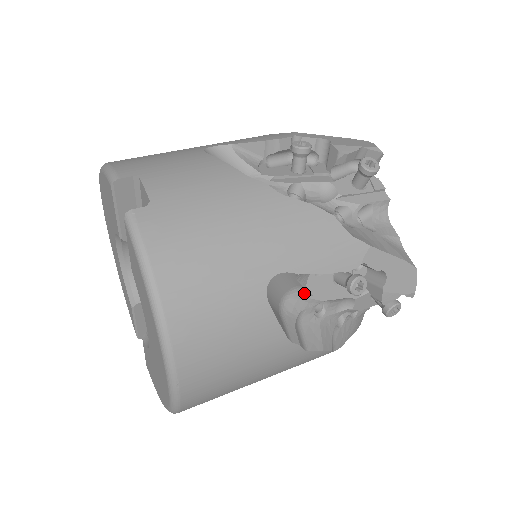
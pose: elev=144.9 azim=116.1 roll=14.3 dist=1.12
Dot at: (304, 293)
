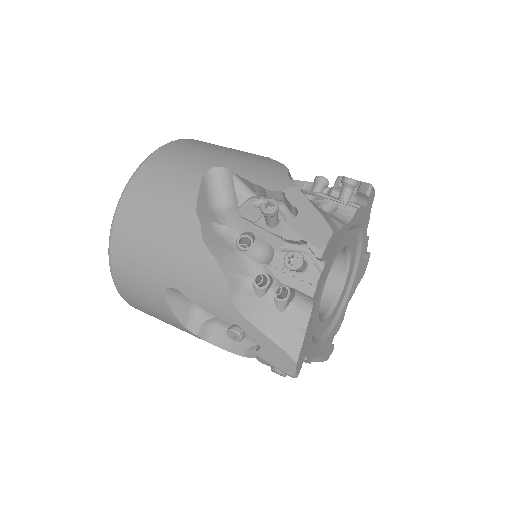
Dot at: (238, 212)
